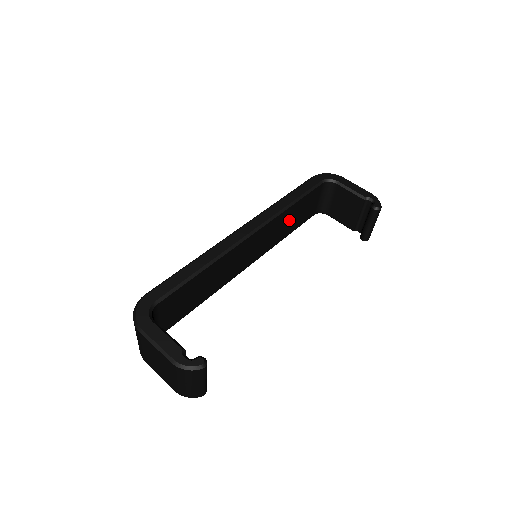
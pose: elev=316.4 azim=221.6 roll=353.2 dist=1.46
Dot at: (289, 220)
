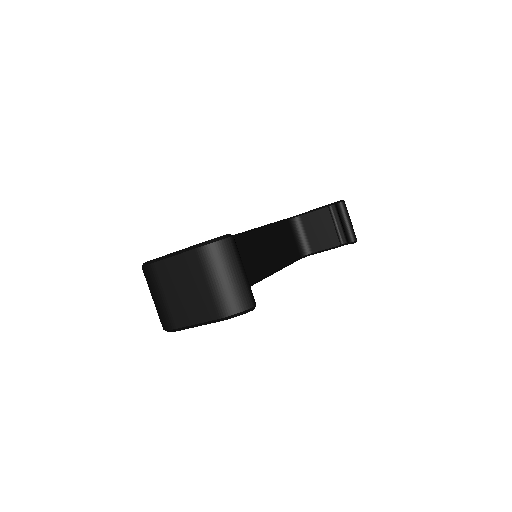
Dot at: (275, 245)
